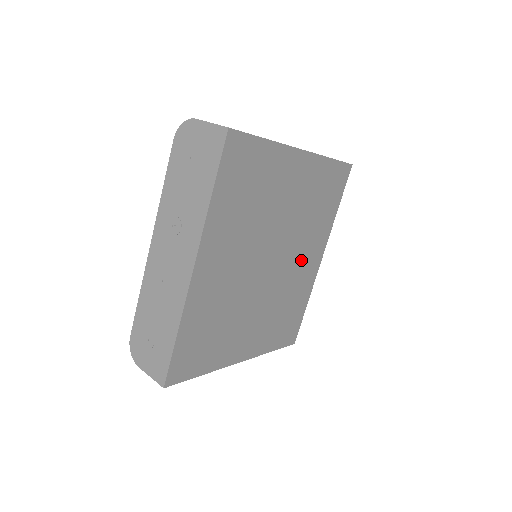
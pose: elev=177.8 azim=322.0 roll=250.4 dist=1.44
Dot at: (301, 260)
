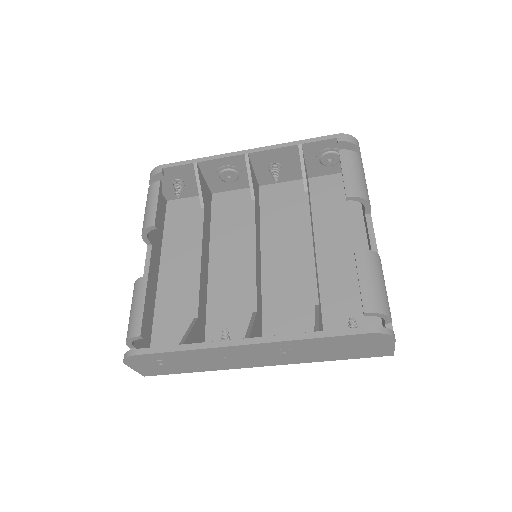
Dot at: occluded
